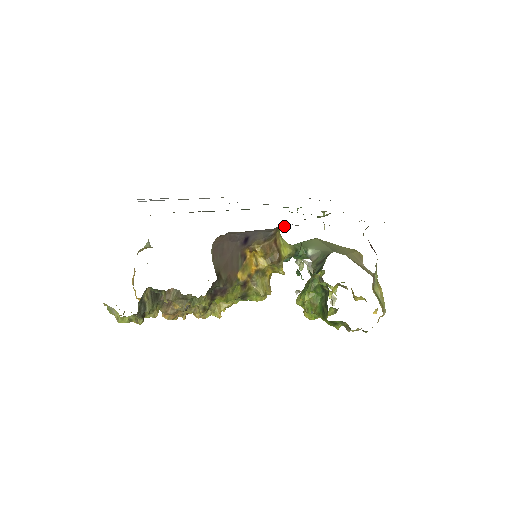
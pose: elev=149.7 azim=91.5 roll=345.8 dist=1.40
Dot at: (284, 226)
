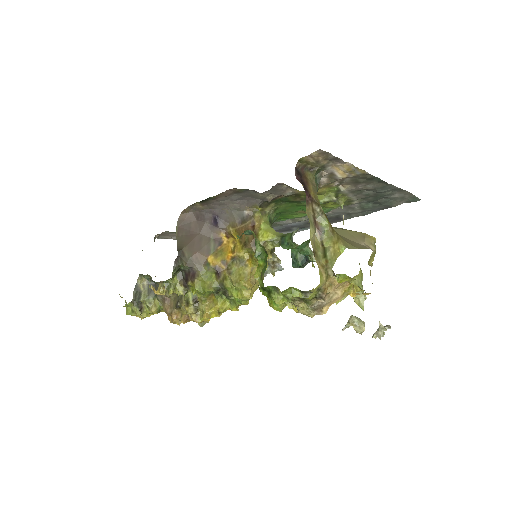
Dot at: (253, 202)
